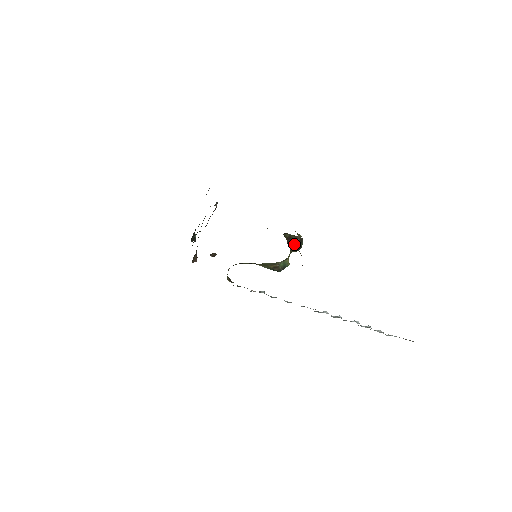
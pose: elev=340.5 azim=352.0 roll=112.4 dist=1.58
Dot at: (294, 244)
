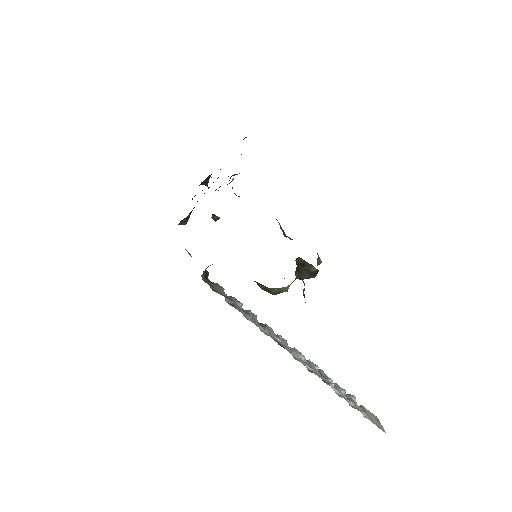
Dot at: (305, 273)
